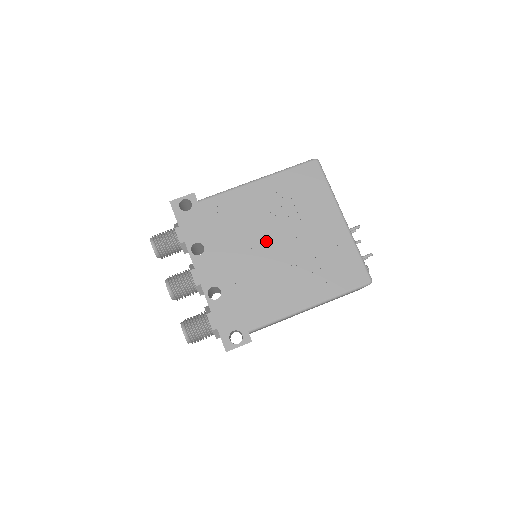
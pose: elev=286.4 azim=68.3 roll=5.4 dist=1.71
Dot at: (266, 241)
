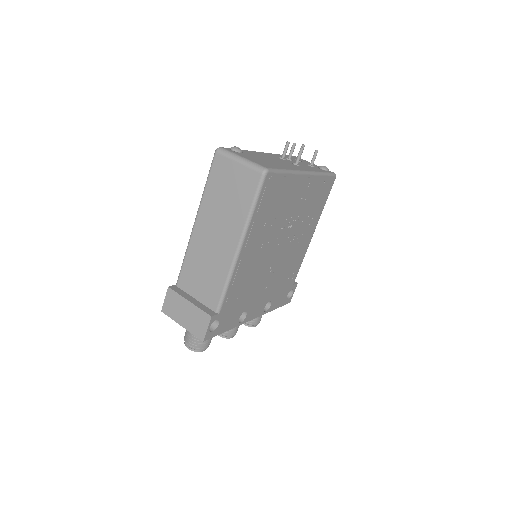
Dot at: (274, 255)
